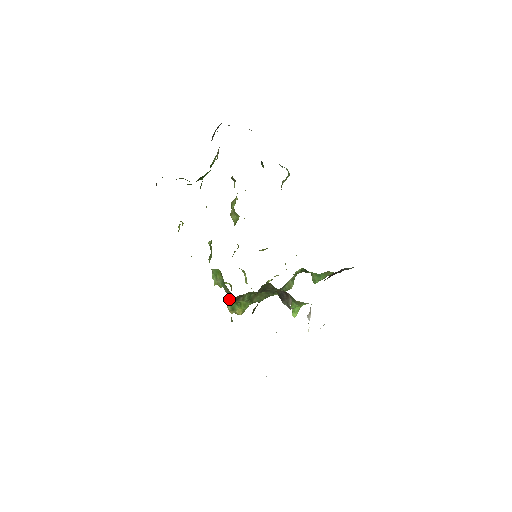
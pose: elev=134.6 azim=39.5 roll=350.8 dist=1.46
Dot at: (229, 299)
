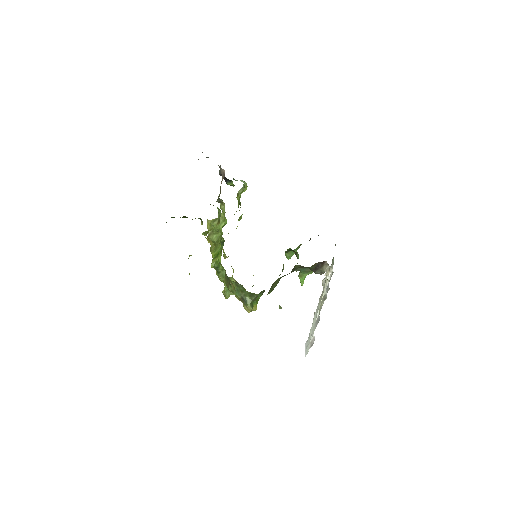
Dot at: (249, 301)
